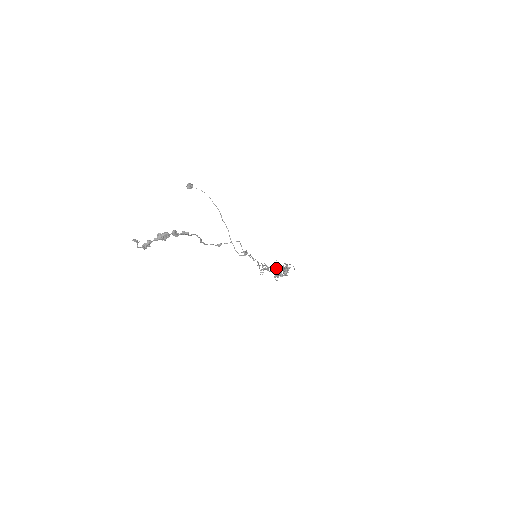
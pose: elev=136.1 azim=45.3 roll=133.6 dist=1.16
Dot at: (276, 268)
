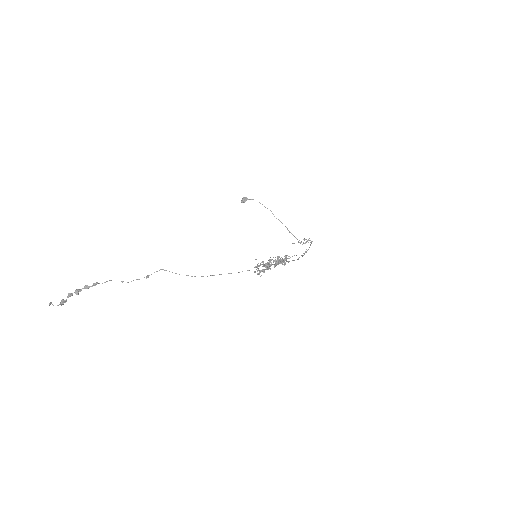
Dot at: occluded
